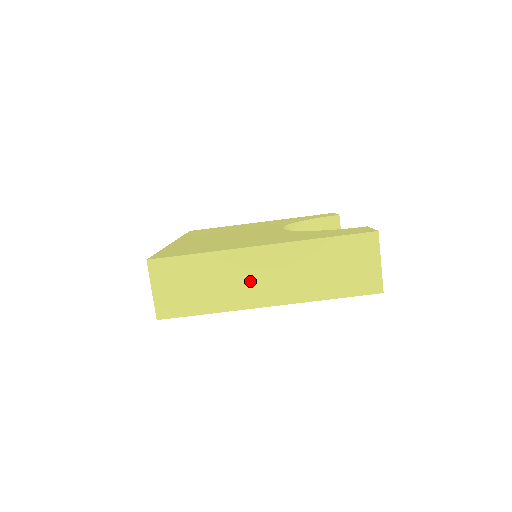
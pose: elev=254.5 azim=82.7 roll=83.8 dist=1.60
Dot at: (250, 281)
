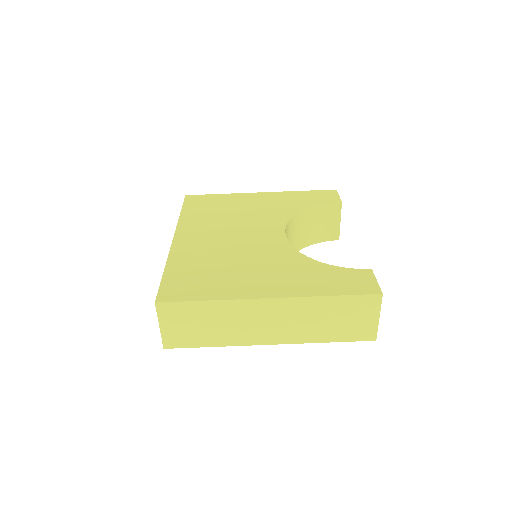
Dot at: (254, 325)
